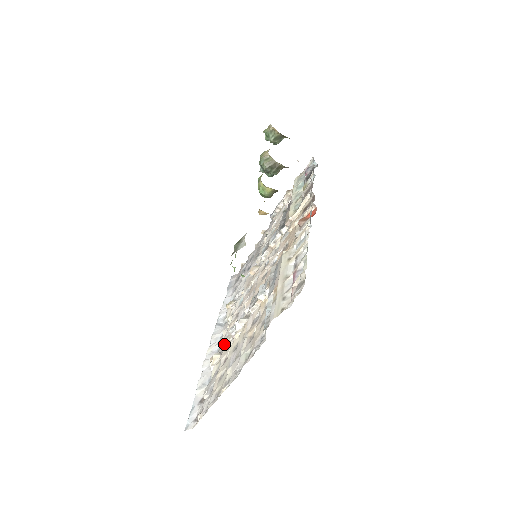
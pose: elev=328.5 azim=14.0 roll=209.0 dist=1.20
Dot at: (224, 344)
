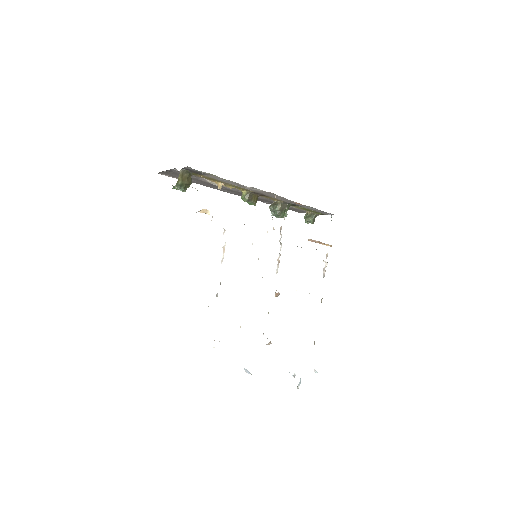
Dot at: occluded
